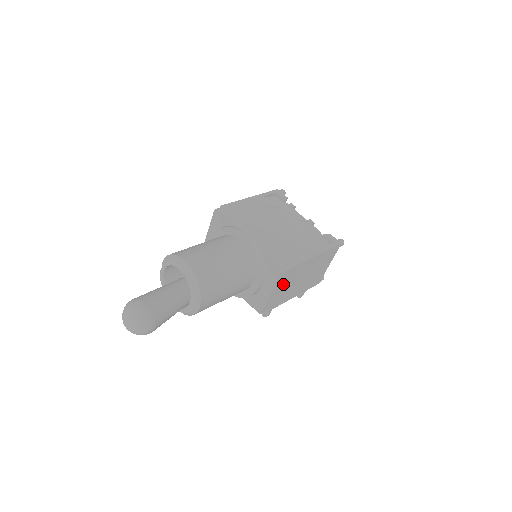
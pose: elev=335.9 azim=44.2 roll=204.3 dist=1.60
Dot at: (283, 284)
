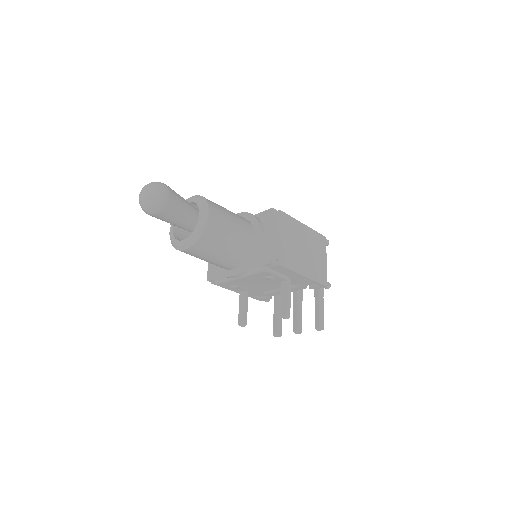
Dot at: (282, 232)
